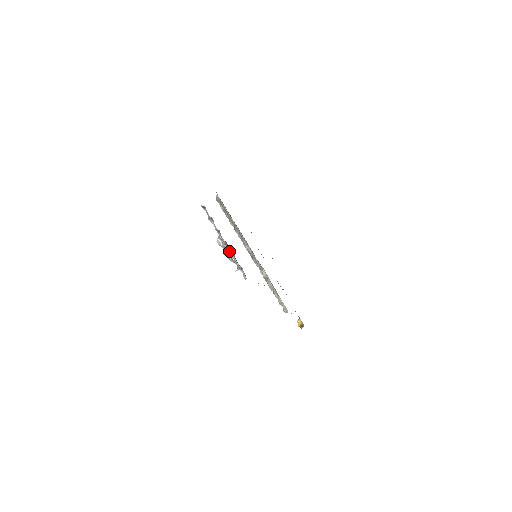
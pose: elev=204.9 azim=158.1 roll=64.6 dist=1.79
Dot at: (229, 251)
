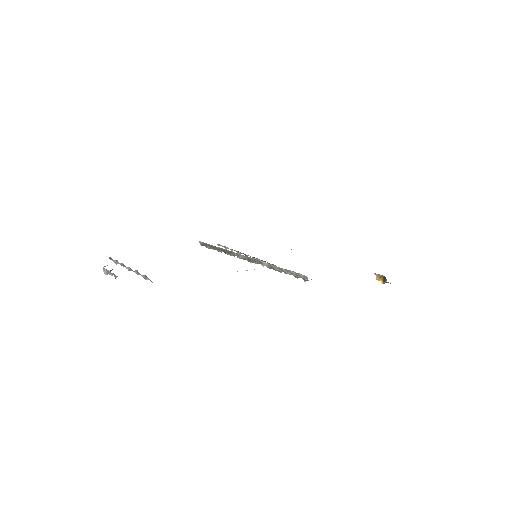
Dot at: (135, 272)
